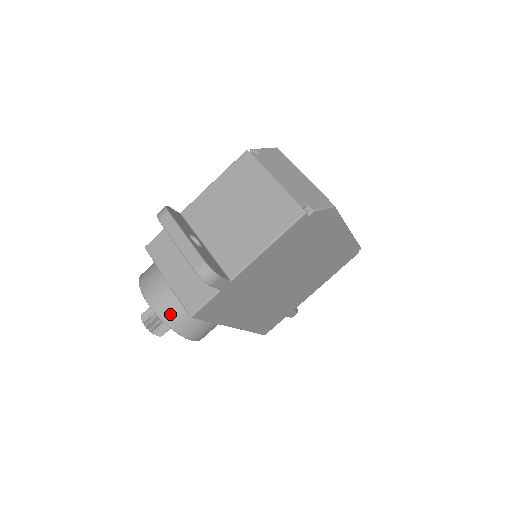
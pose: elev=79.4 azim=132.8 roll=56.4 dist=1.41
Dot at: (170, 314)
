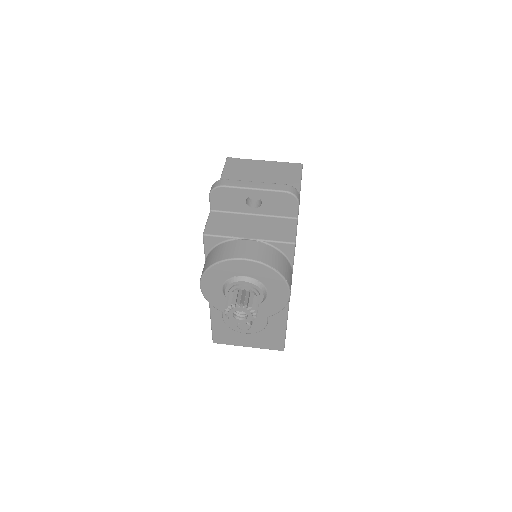
Dot at: (272, 259)
